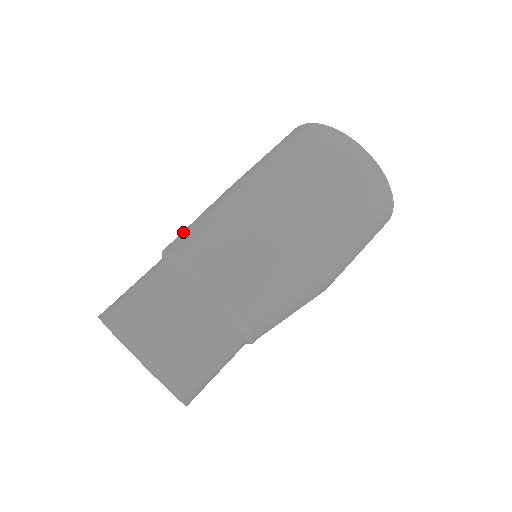
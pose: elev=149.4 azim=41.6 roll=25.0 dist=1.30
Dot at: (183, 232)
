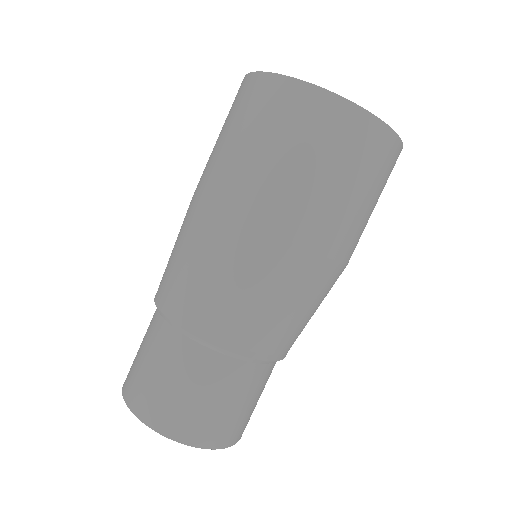
Dot at: (168, 279)
